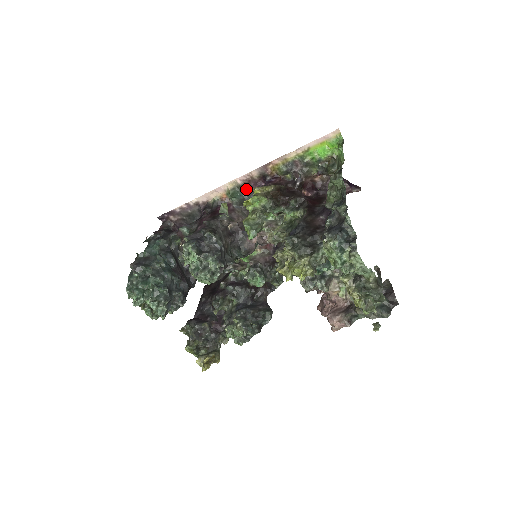
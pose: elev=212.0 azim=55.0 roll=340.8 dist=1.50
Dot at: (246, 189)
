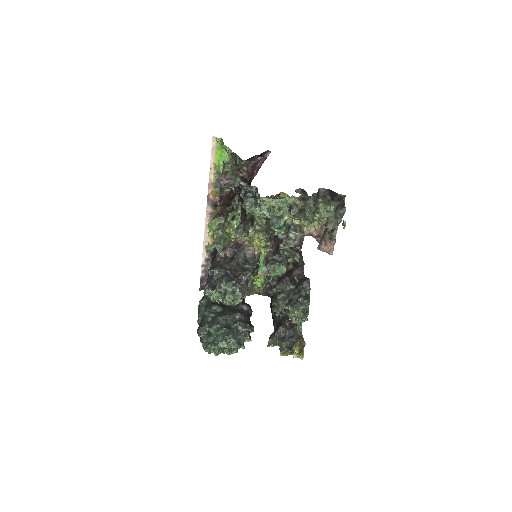
Dot at: occluded
